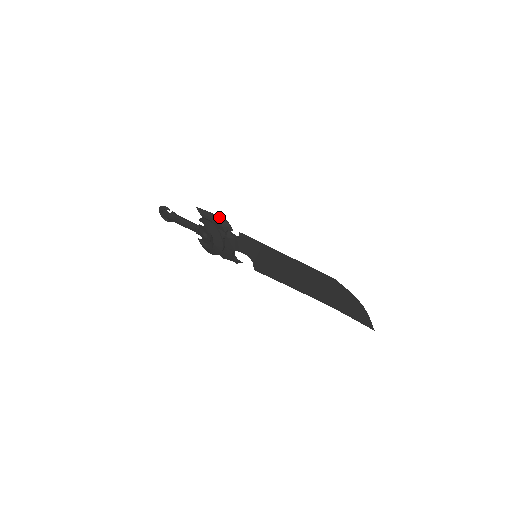
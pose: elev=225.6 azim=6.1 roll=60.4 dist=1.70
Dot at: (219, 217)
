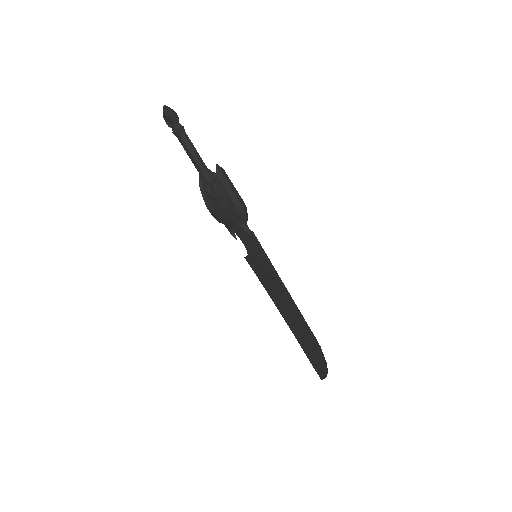
Dot at: (239, 202)
